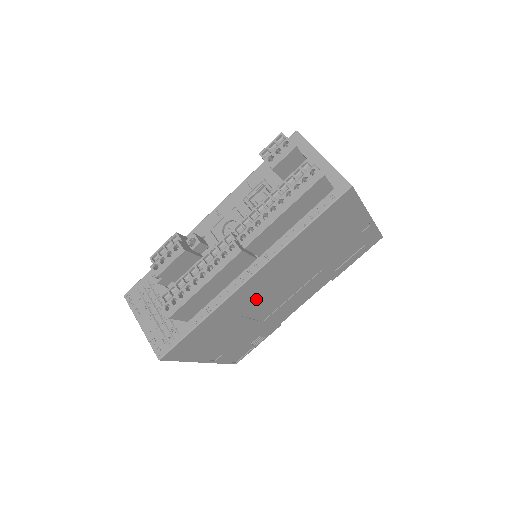
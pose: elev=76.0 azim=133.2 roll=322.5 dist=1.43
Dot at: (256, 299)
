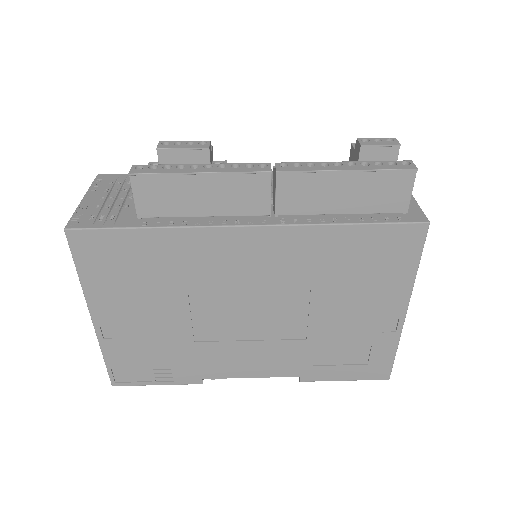
Dot at: (222, 281)
